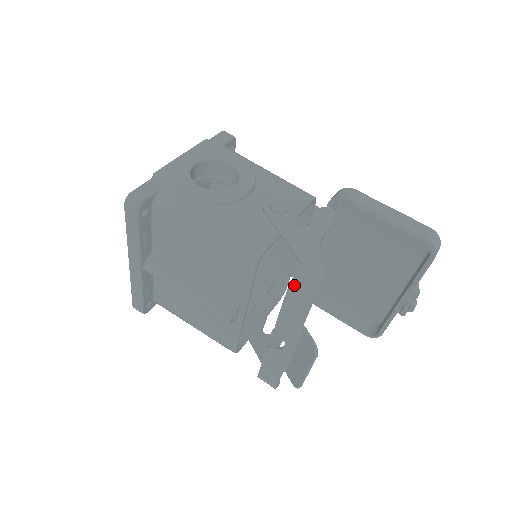
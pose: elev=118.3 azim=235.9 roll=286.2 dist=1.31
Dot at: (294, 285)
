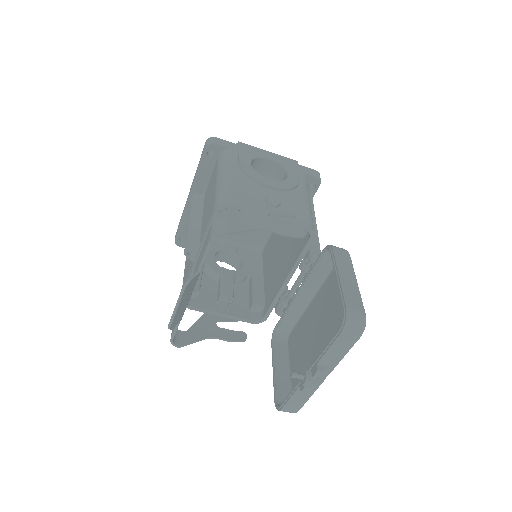
Dot at: (213, 223)
